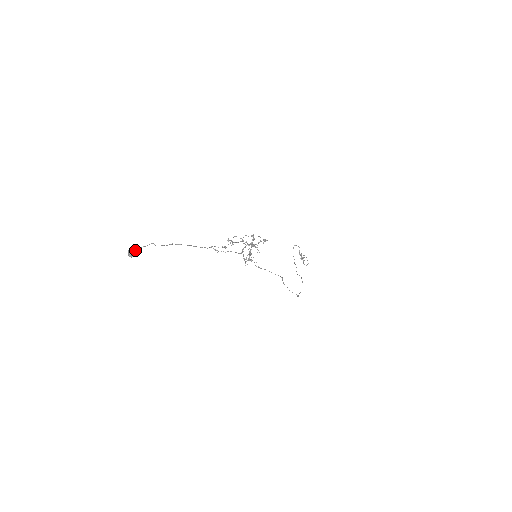
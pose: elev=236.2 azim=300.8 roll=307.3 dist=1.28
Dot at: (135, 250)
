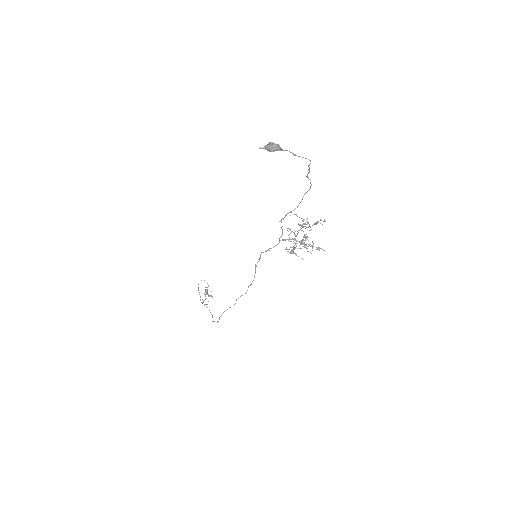
Dot at: occluded
